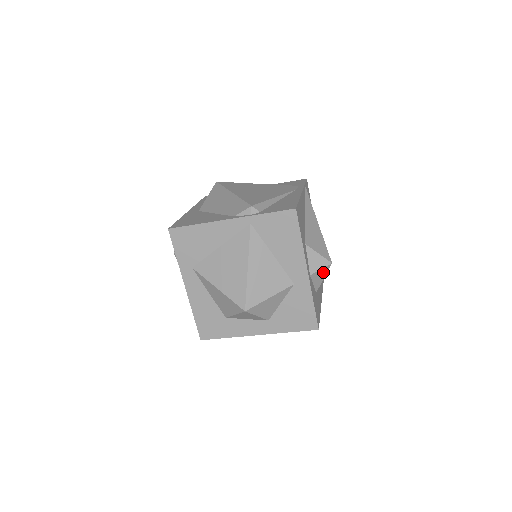
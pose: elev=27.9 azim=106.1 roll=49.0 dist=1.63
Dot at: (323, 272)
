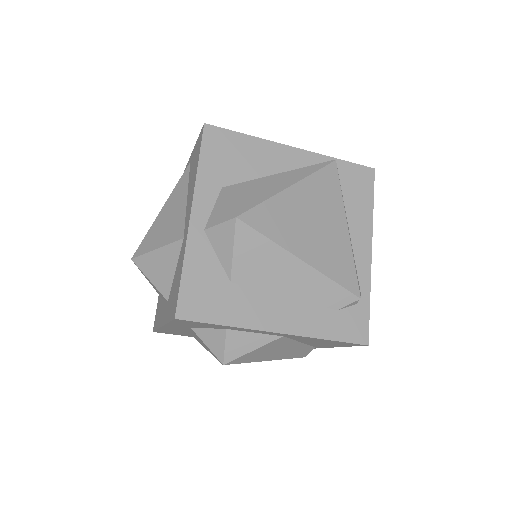
Dot at: (227, 234)
